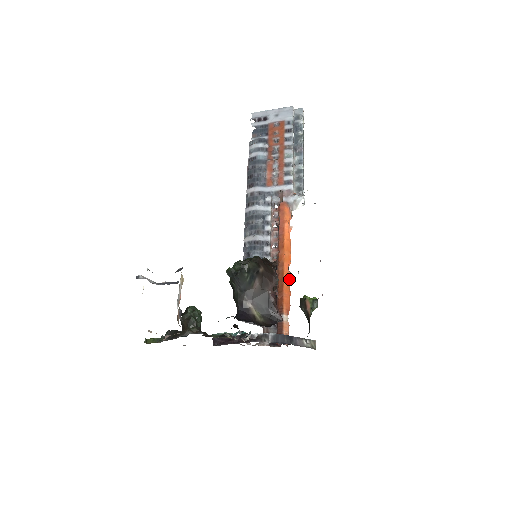
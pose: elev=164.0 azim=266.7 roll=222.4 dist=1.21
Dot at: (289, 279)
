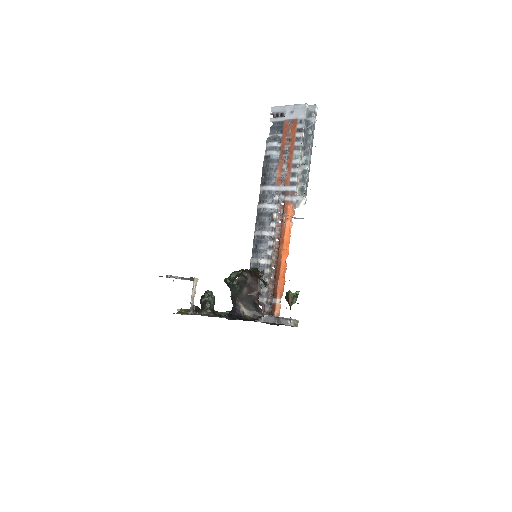
Dot at: (285, 269)
